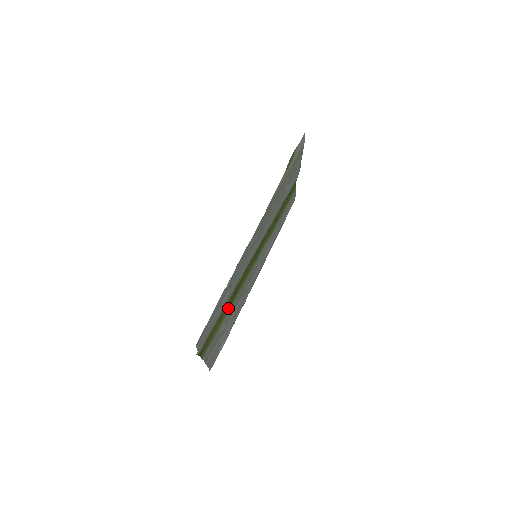
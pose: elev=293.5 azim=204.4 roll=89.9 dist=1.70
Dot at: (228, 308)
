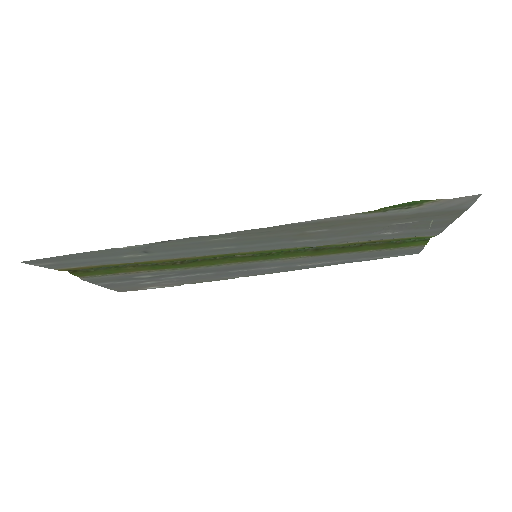
Dot at: (162, 266)
